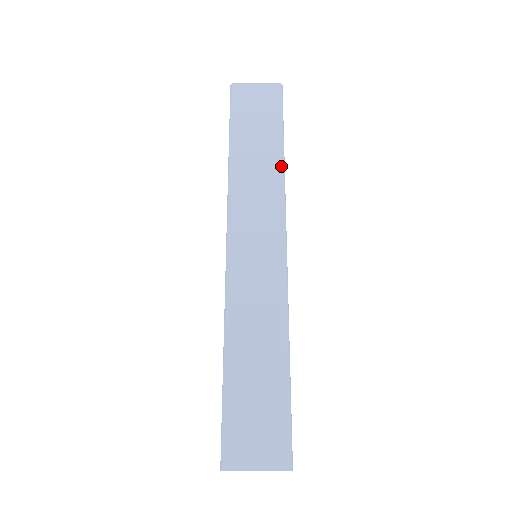
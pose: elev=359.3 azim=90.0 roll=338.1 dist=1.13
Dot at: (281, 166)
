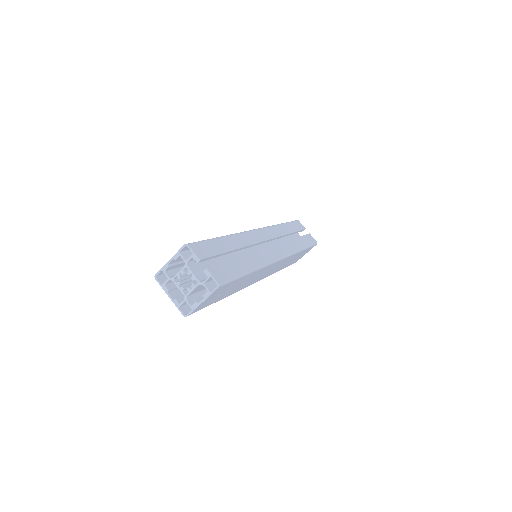
Dot at: occluded
